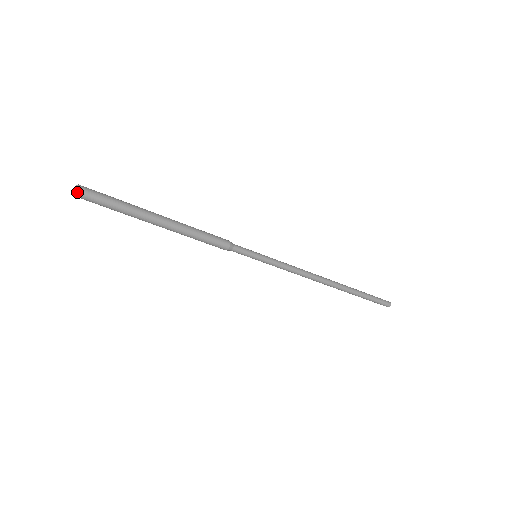
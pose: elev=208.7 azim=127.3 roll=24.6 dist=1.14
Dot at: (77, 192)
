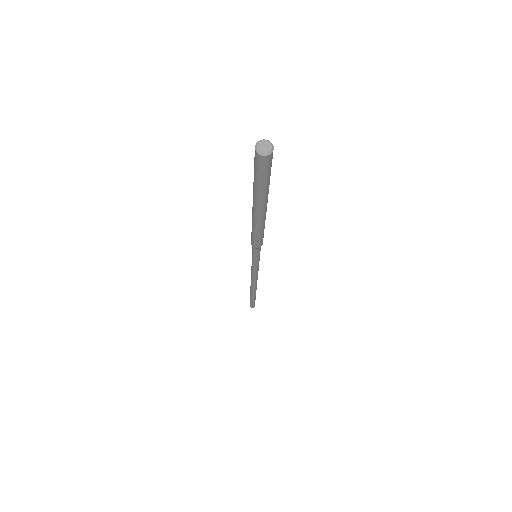
Dot at: (265, 156)
